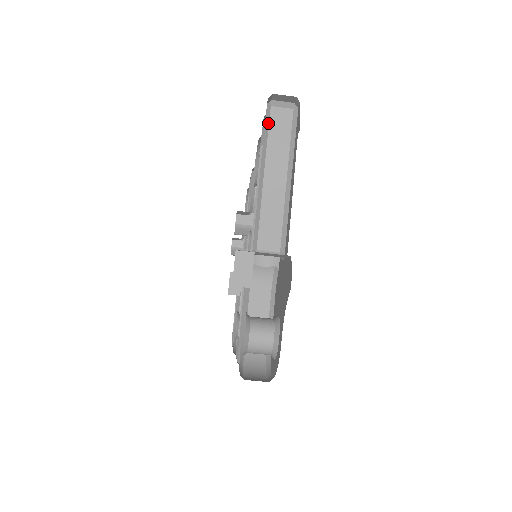
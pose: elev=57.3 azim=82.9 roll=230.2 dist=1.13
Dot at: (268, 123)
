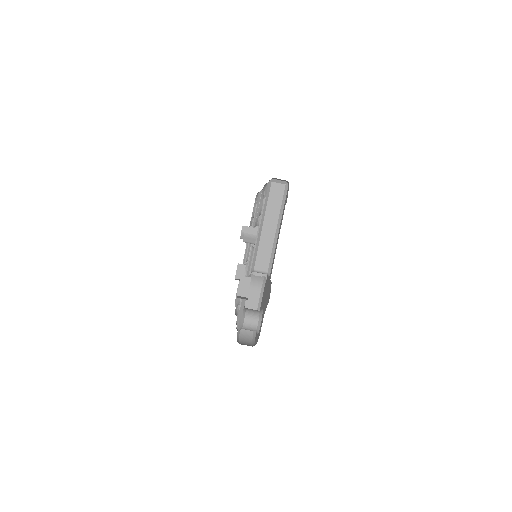
Dot at: (269, 192)
